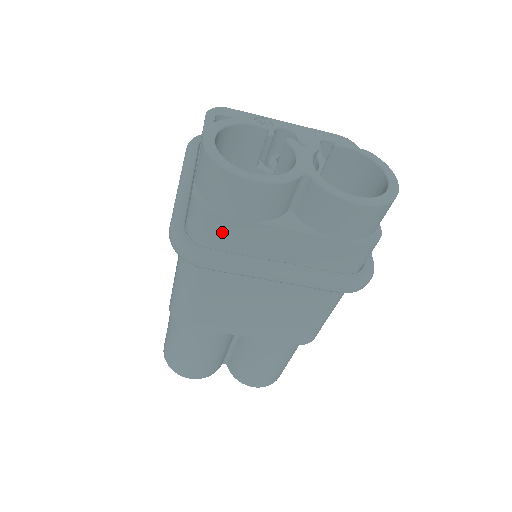
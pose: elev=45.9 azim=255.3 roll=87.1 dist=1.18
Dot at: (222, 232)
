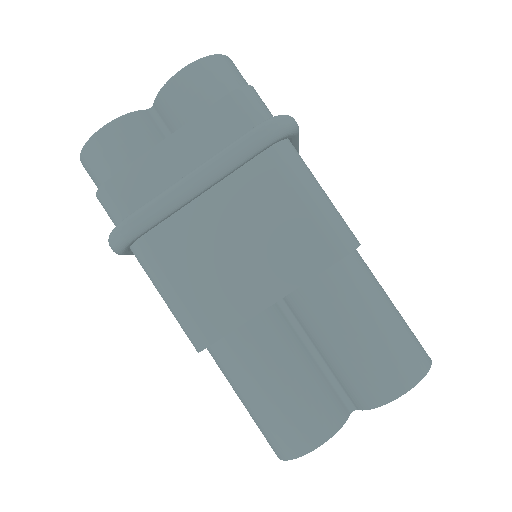
Dot at: (126, 192)
